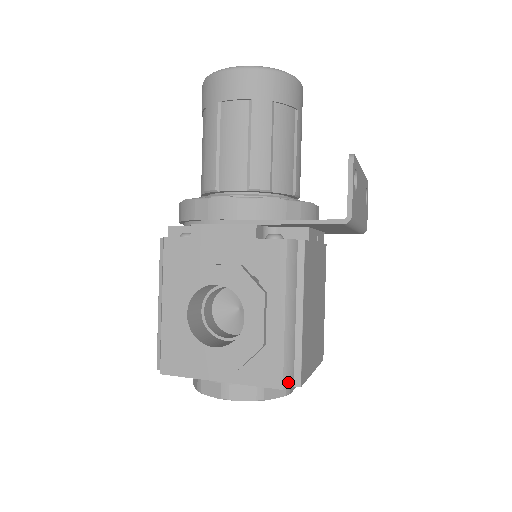
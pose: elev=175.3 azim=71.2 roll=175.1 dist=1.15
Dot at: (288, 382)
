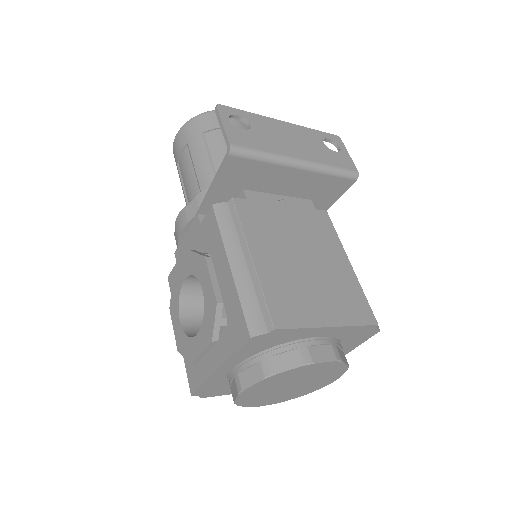
Dot at: (256, 329)
